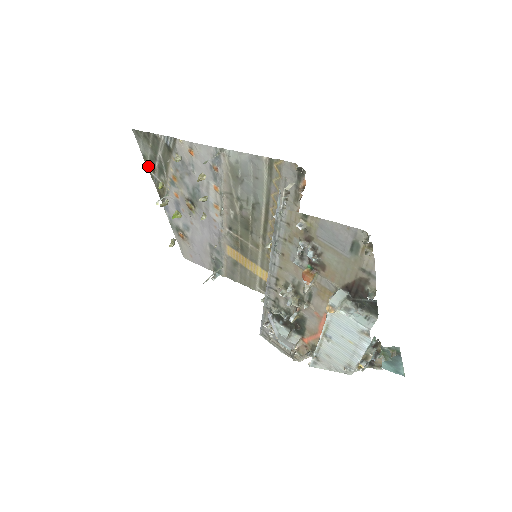
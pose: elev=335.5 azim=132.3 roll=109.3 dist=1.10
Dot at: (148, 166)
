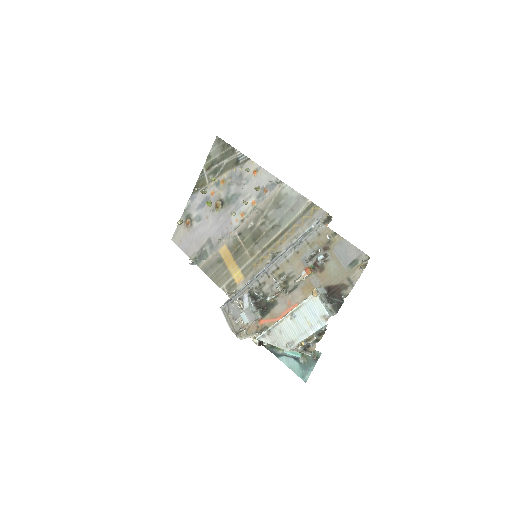
Dot at: (206, 164)
